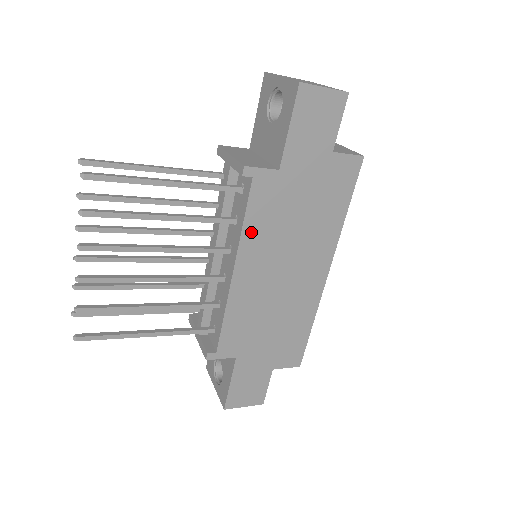
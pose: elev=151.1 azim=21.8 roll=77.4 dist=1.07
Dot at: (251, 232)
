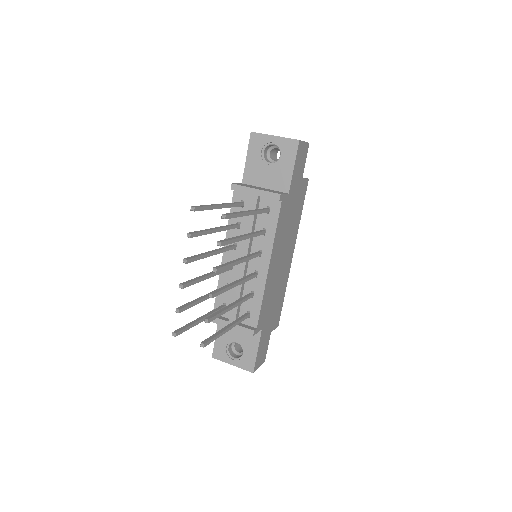
Dot at: (277, 237)
